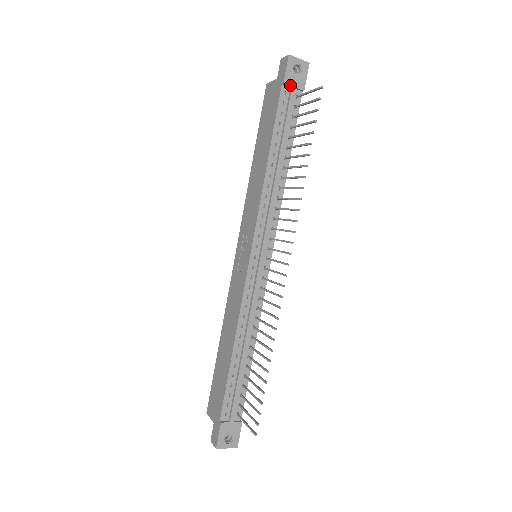
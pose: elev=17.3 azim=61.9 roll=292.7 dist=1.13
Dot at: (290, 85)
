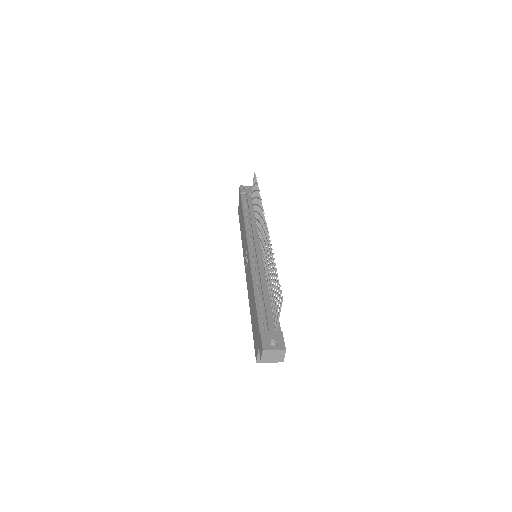
Dot at: (245, 192)
